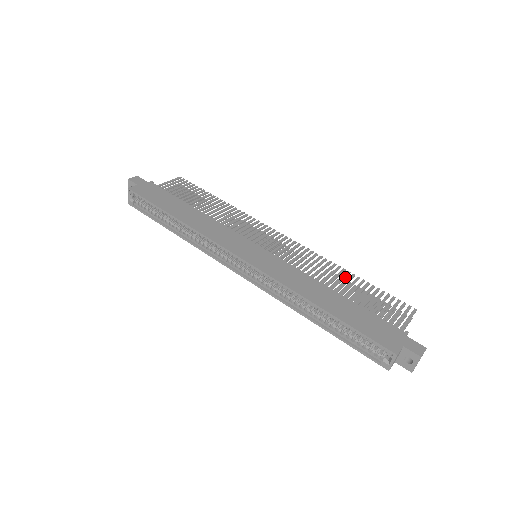
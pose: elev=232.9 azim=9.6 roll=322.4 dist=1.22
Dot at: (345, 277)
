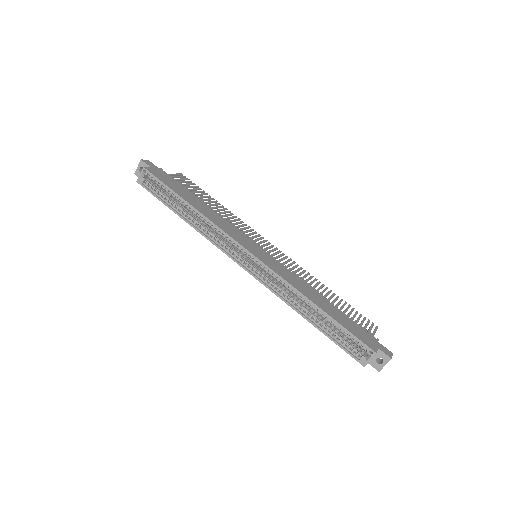
Dot at: occluded
